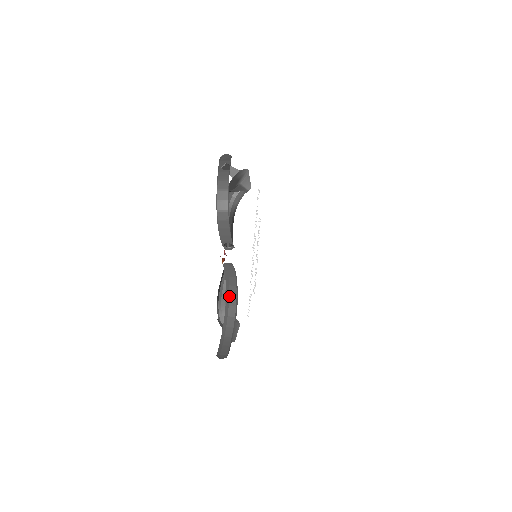
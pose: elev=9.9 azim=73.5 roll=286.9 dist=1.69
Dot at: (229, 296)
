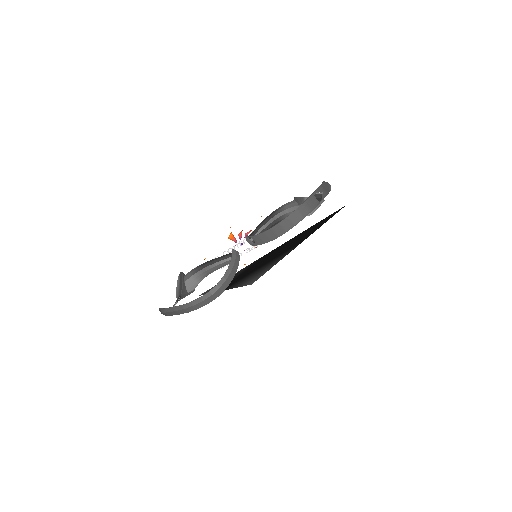
Dot at: (219, 288)
